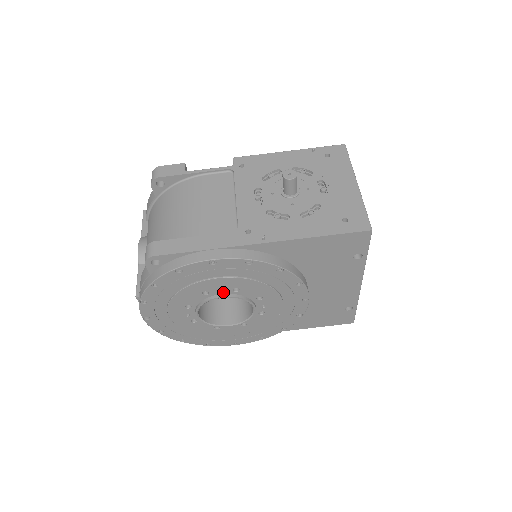
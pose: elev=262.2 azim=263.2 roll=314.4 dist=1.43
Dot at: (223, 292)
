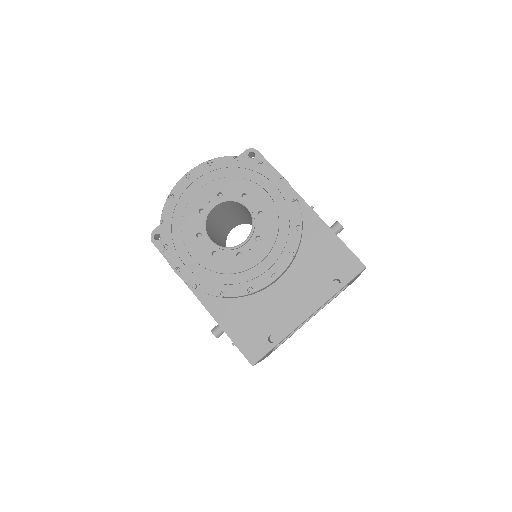
Dot at: (252, 207)
